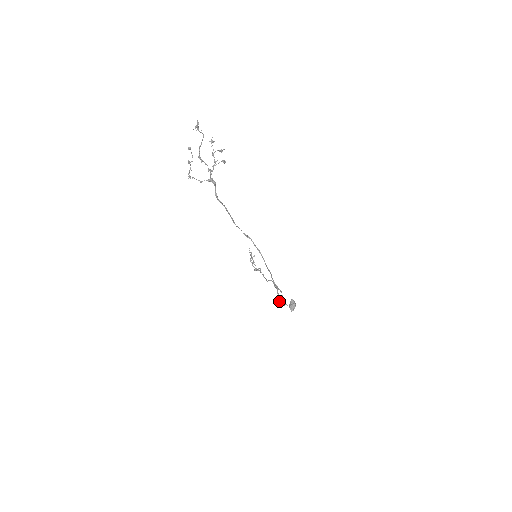
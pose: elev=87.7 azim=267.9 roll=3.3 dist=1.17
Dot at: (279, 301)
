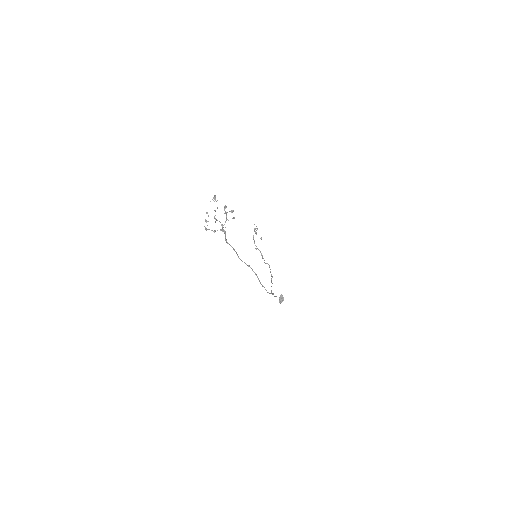
Dot at: occluded
